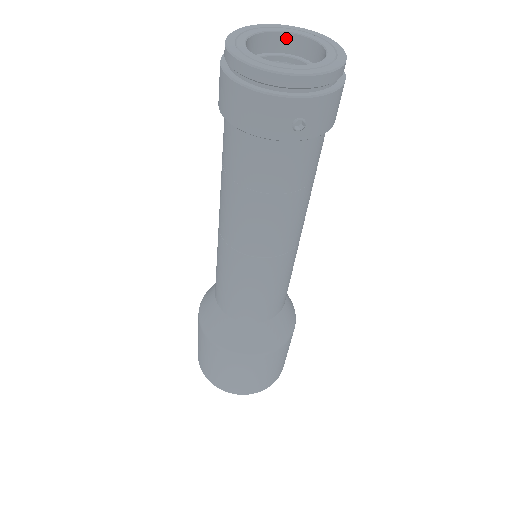
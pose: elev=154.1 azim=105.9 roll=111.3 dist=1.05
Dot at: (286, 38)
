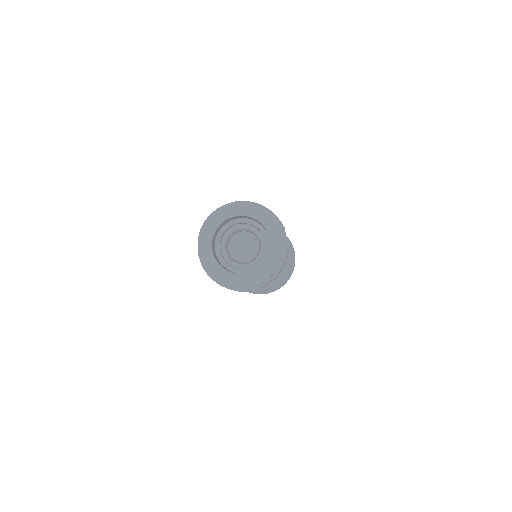
Dot at: (251, 218)
